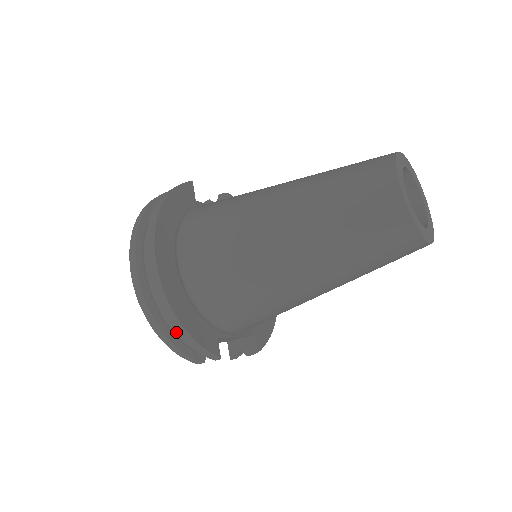
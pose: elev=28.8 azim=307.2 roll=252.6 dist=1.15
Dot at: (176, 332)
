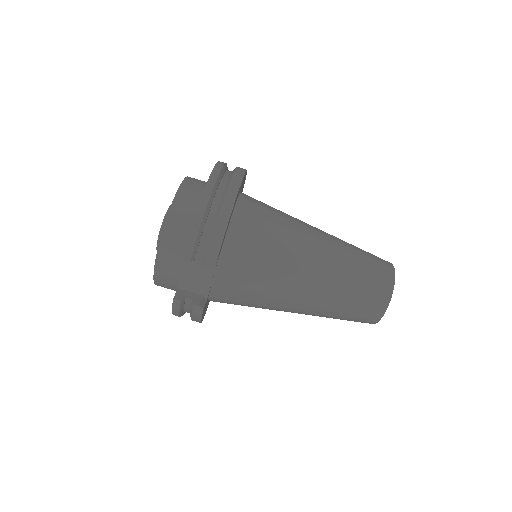
Dot at: (219, 214)
